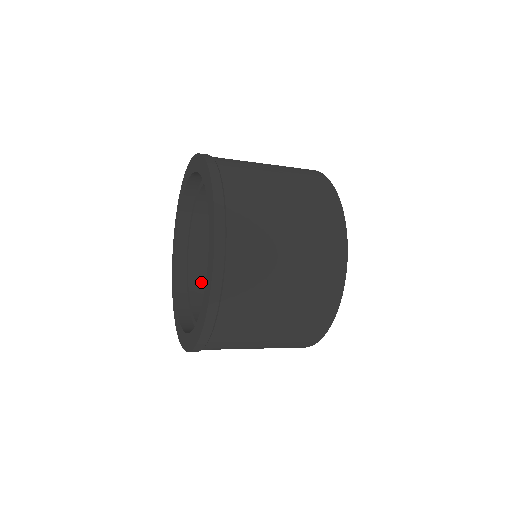
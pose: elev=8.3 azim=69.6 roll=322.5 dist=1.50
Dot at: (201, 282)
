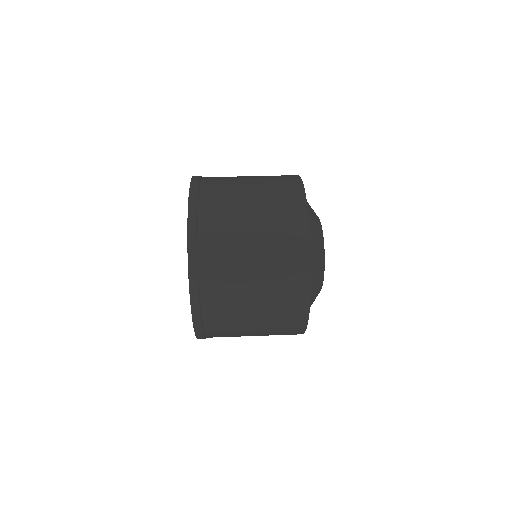
Dot at: occluded
